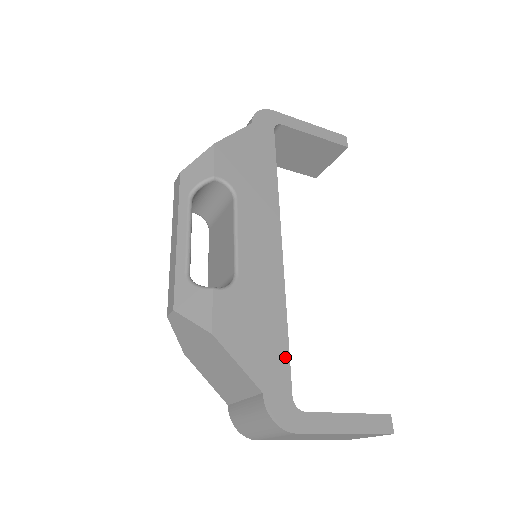
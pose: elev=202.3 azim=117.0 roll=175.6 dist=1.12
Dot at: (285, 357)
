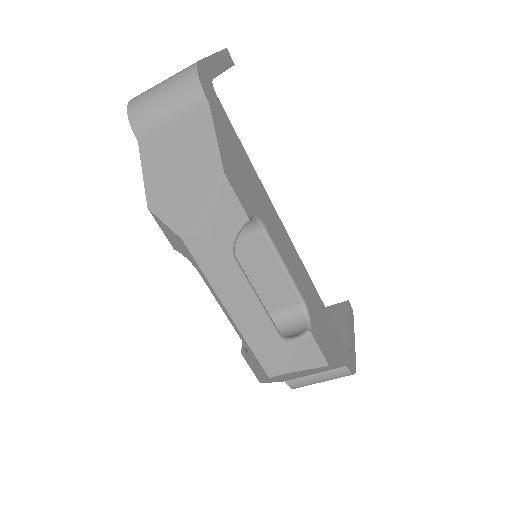
Dot at: (335, 329)
